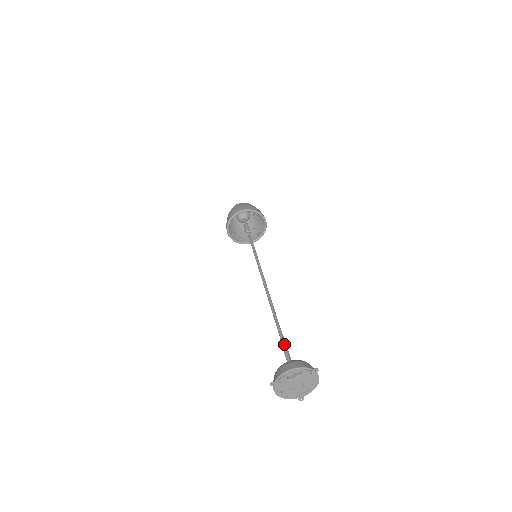
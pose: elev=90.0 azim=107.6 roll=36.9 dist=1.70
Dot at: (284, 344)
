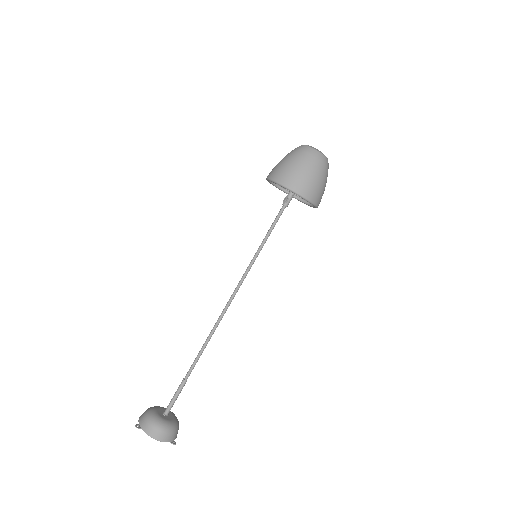
Dot at: (180, 390)
